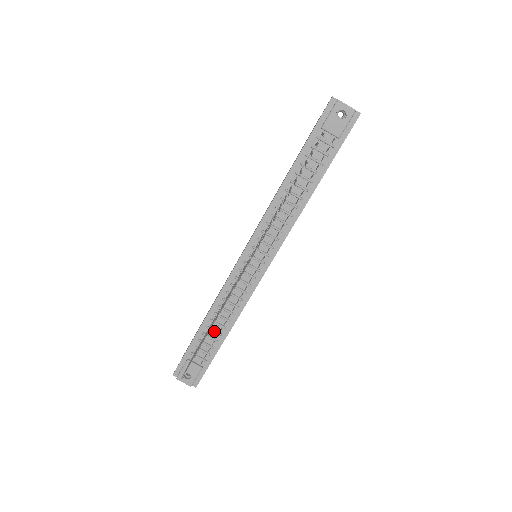
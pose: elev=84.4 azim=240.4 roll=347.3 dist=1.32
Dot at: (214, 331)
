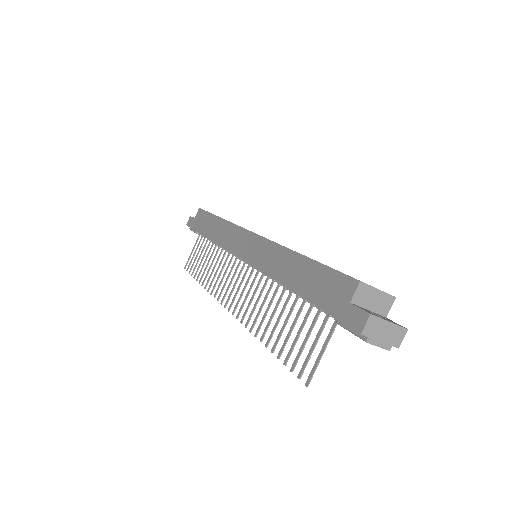
Dot at: occluded
